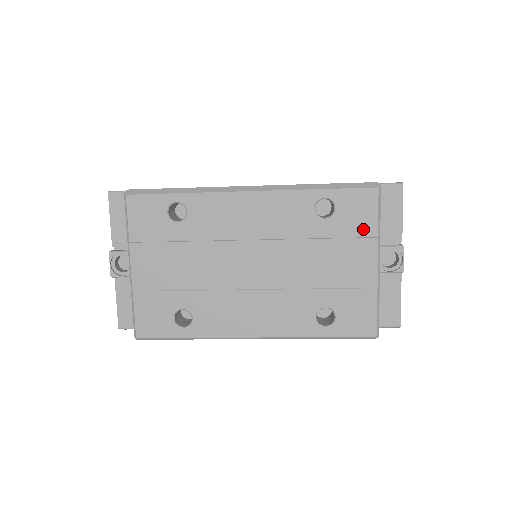
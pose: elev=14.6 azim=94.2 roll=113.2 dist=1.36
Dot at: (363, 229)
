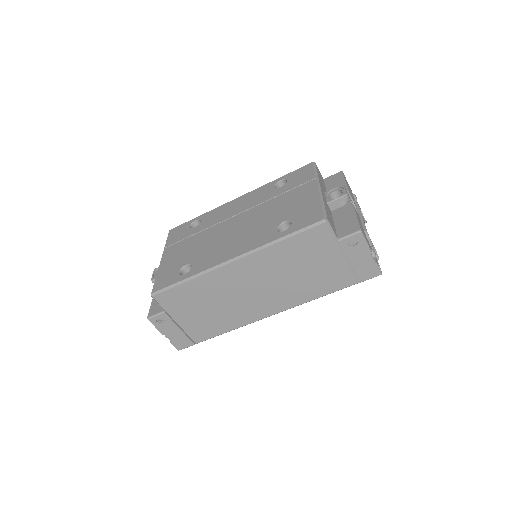
Dot at: (306, 179)
